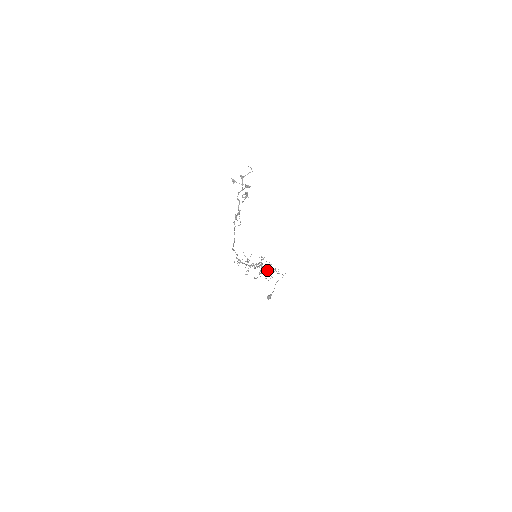
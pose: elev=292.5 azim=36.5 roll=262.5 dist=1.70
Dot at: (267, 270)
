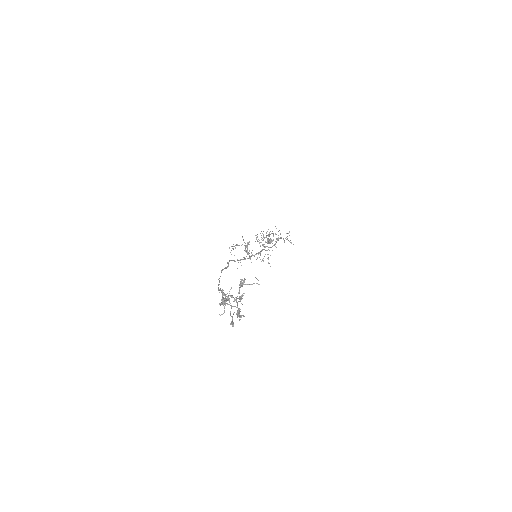
Dot at: (273, 239)
